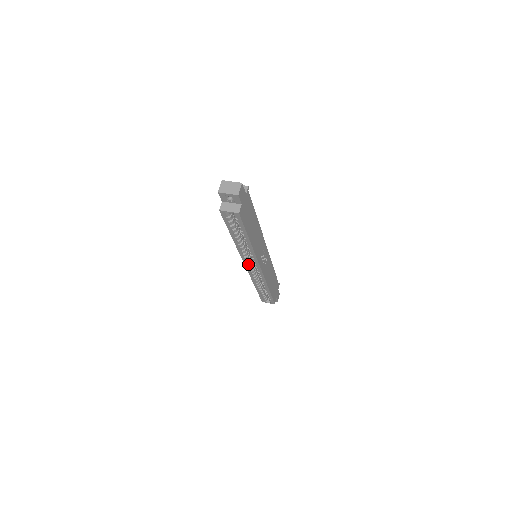
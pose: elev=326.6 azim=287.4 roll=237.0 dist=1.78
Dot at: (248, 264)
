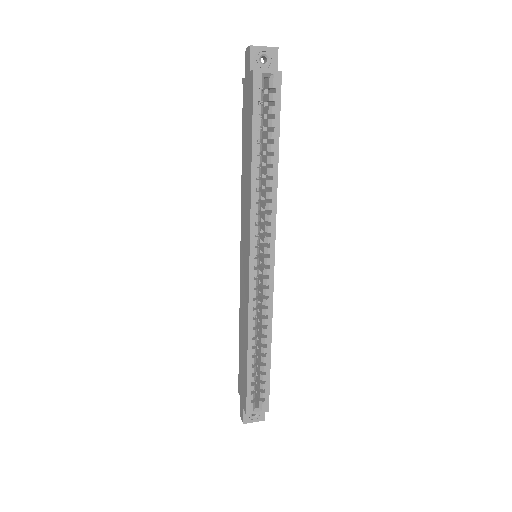
Dot at: (256, 252)
